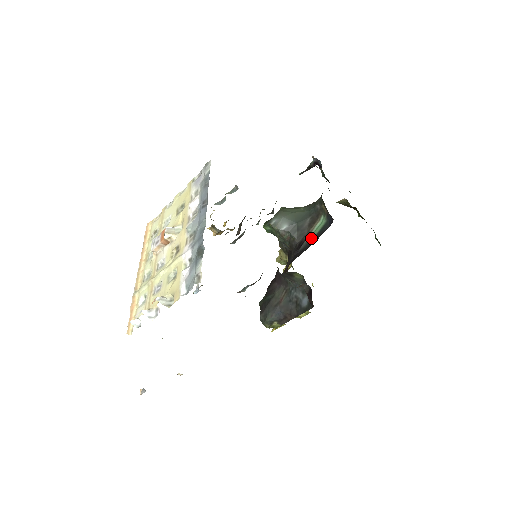
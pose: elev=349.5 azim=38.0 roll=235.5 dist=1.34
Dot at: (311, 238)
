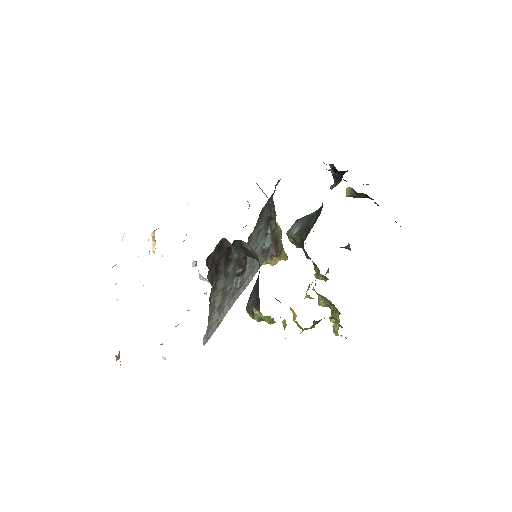
Dot at: occluded
